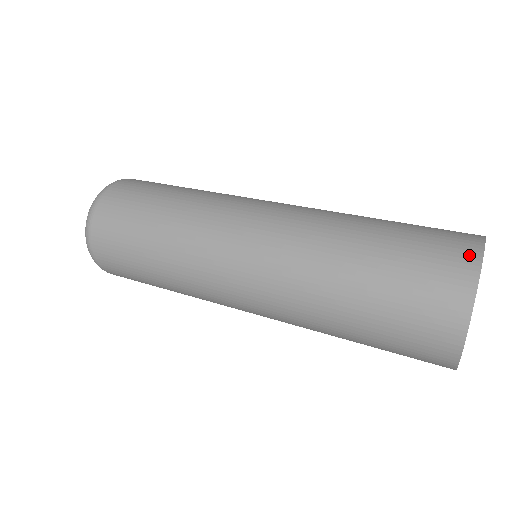
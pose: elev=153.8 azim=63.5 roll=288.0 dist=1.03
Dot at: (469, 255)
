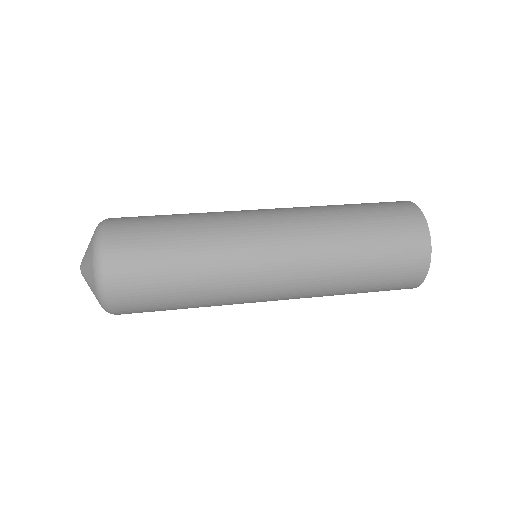
Dot at: (424, 251)
